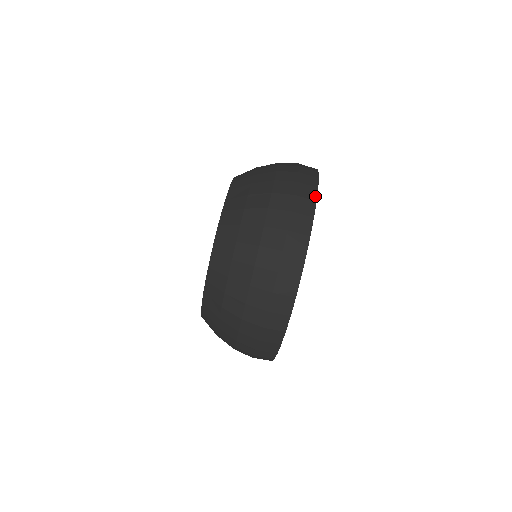
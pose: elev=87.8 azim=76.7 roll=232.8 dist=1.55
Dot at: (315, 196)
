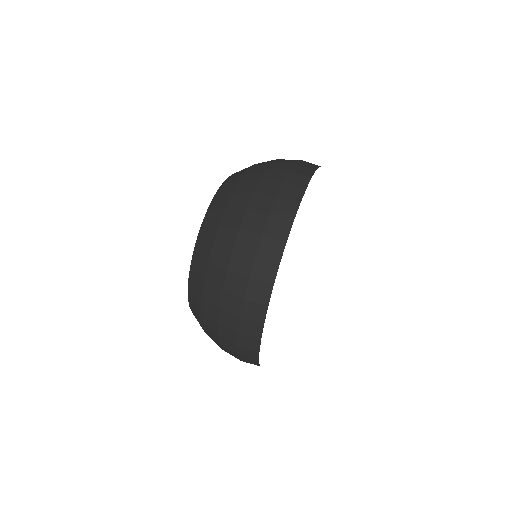
Dot at: occluded
